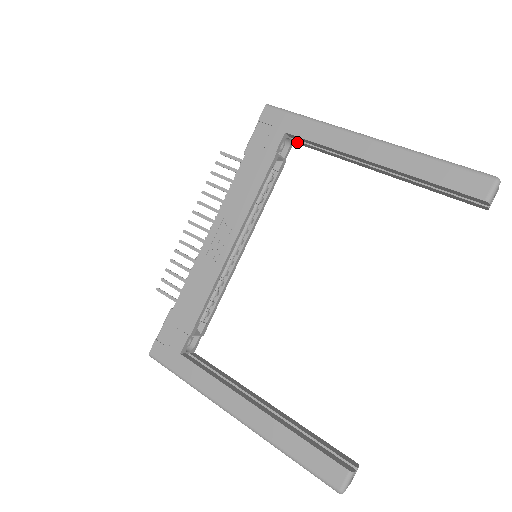
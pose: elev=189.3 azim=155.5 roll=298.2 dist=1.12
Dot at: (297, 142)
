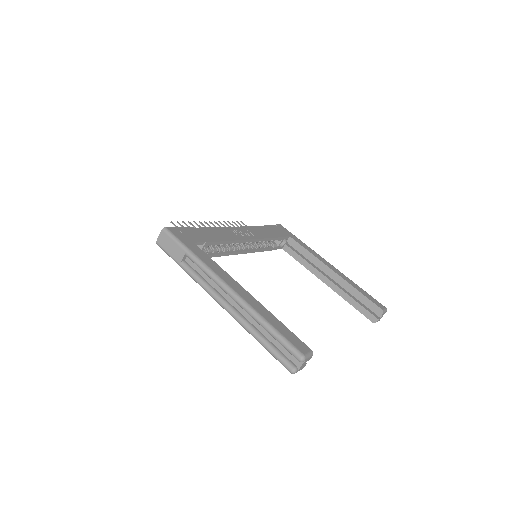
Dot at: (286, 248)
